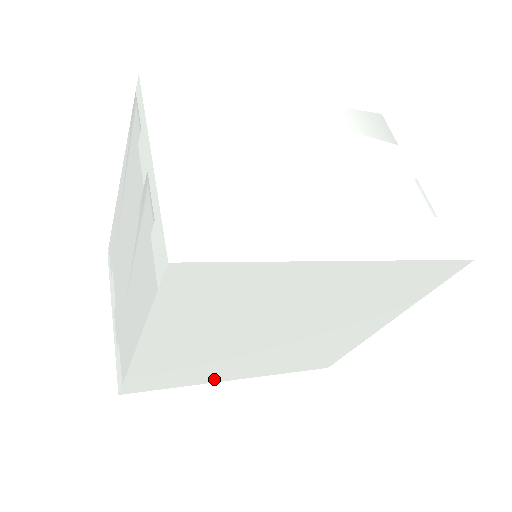
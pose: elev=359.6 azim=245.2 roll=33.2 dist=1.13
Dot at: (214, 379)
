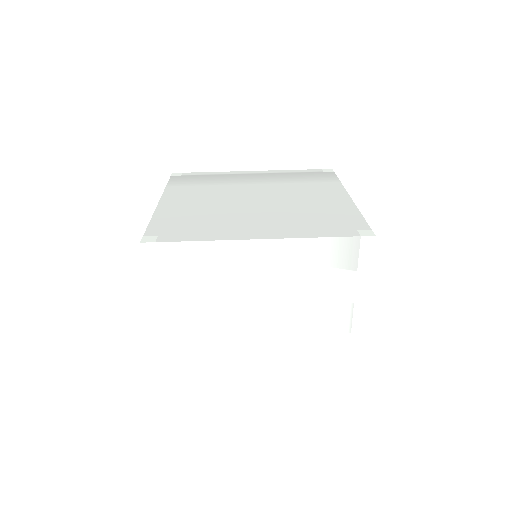
Dot at: occluded
